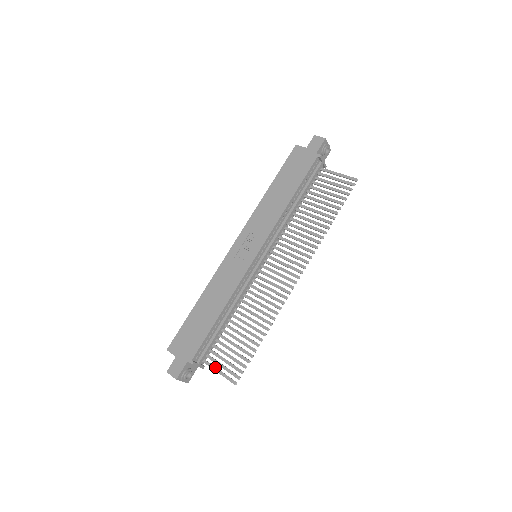
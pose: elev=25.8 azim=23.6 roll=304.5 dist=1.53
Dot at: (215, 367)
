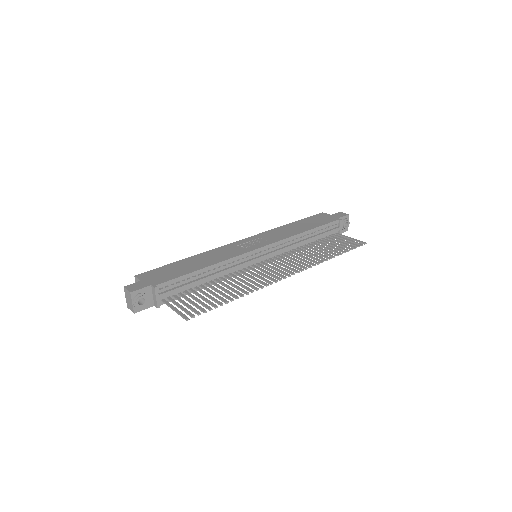
Dot at: occluded
